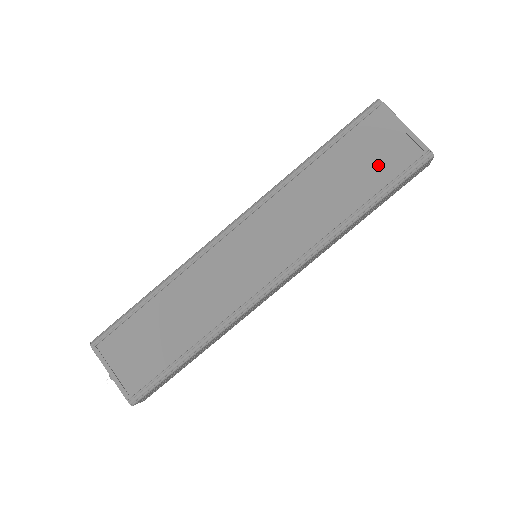
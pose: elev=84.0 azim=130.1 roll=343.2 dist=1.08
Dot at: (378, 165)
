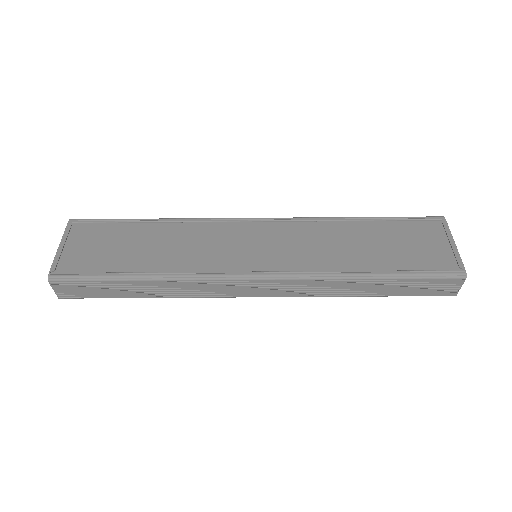
Dot at: (411, 254)
